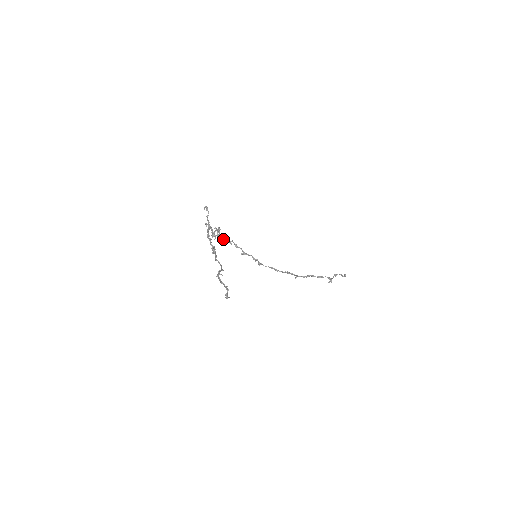
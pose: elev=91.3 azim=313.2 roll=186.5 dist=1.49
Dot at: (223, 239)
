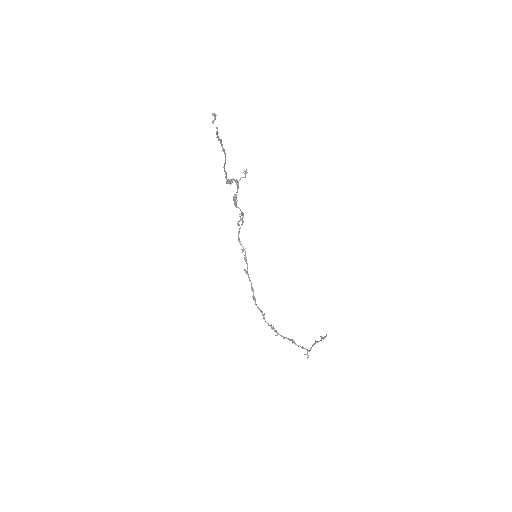
Dot at: (239, 238)
